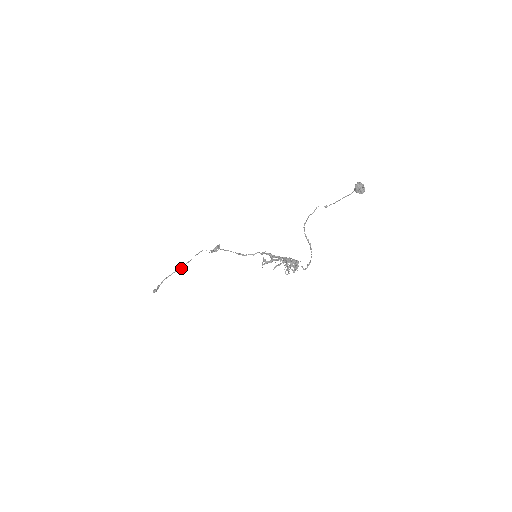
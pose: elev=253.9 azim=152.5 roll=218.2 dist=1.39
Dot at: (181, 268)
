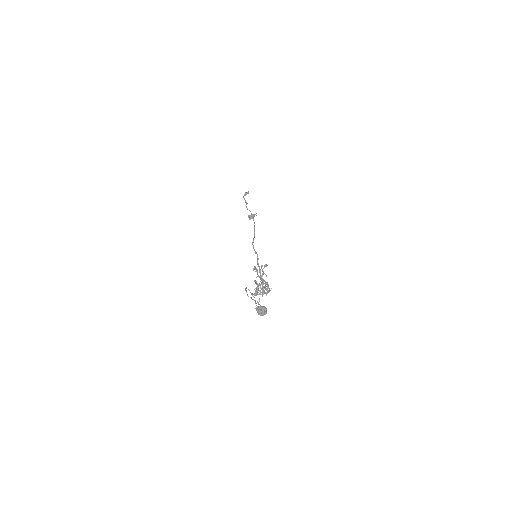
Dot at: occluded
